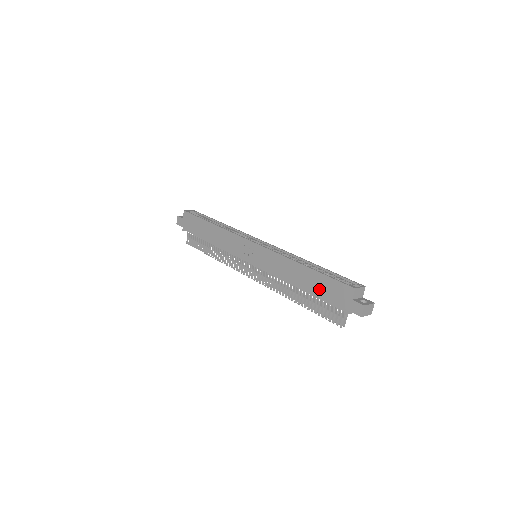
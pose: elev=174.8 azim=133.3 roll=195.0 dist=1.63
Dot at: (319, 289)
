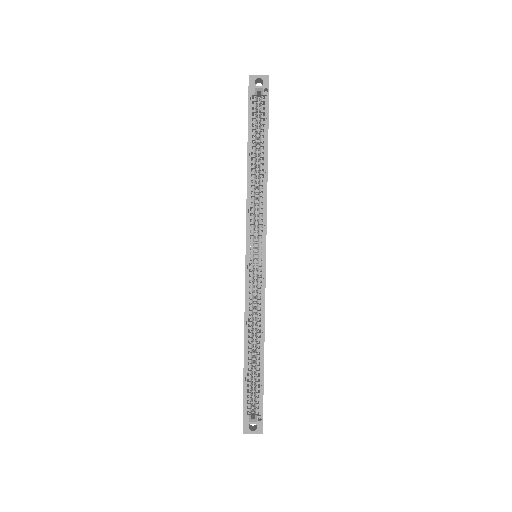
Dot at: occluded
